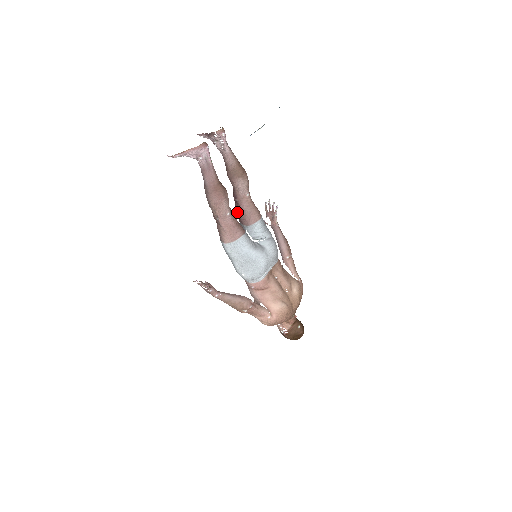
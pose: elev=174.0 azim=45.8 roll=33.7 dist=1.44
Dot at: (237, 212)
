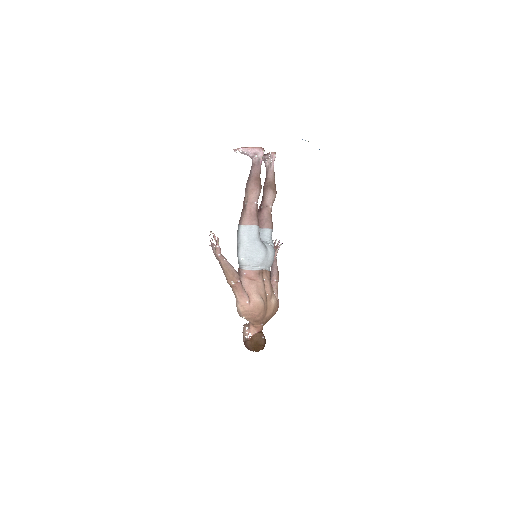
Dot at: occluded
